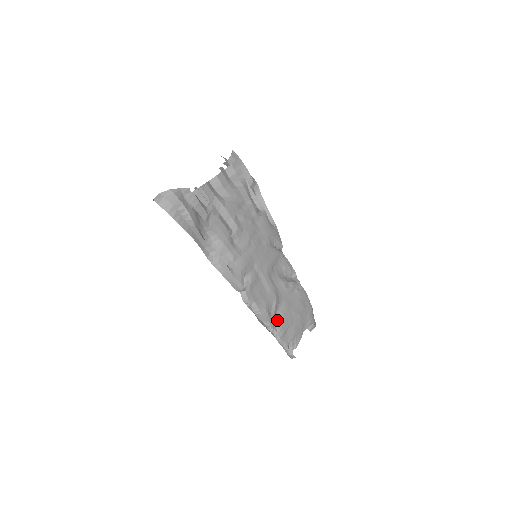
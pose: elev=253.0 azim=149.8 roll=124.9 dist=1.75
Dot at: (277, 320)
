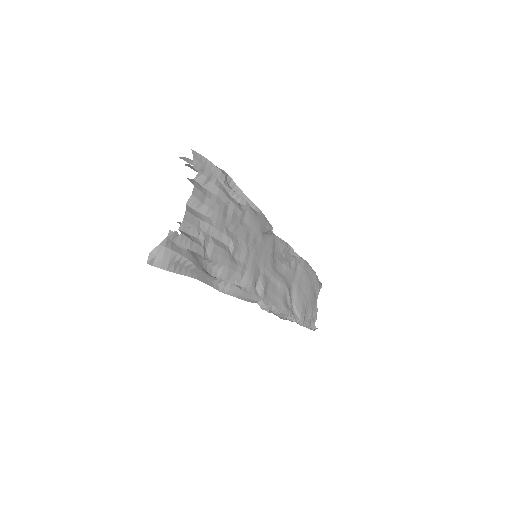
Dot at: (295, 307)
